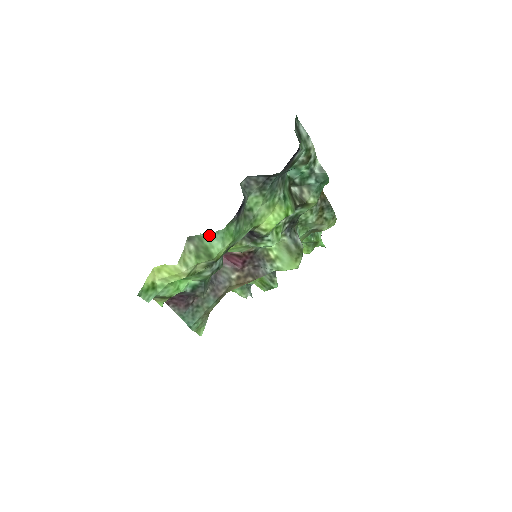
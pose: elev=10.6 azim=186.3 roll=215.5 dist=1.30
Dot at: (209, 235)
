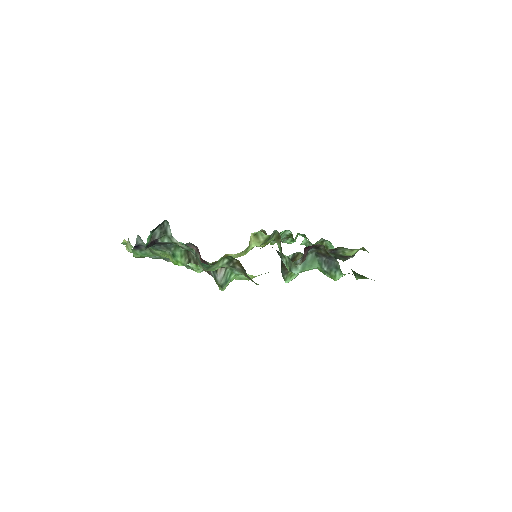
Dot at: occluded
